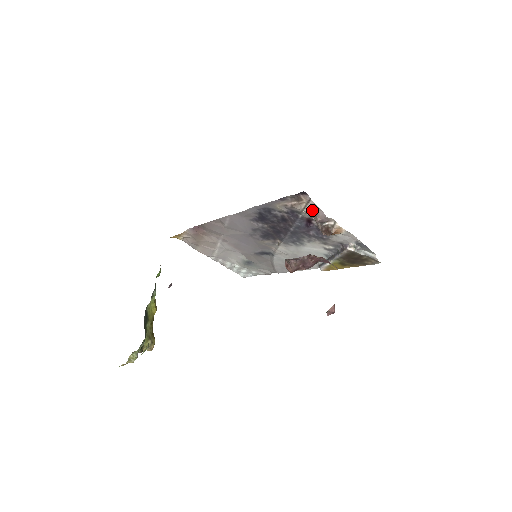
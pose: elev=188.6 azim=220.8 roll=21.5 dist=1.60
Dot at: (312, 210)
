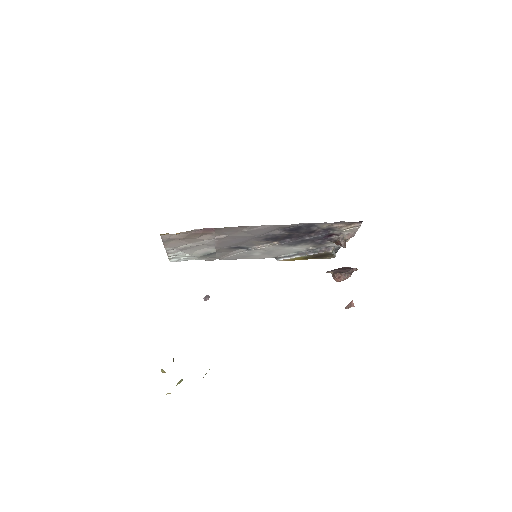
Dot at: (349, 231)
